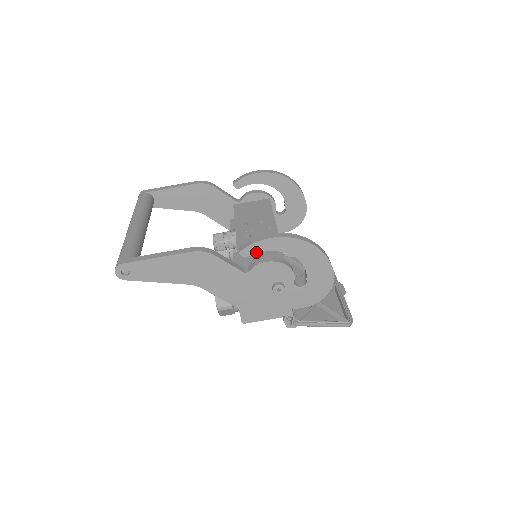
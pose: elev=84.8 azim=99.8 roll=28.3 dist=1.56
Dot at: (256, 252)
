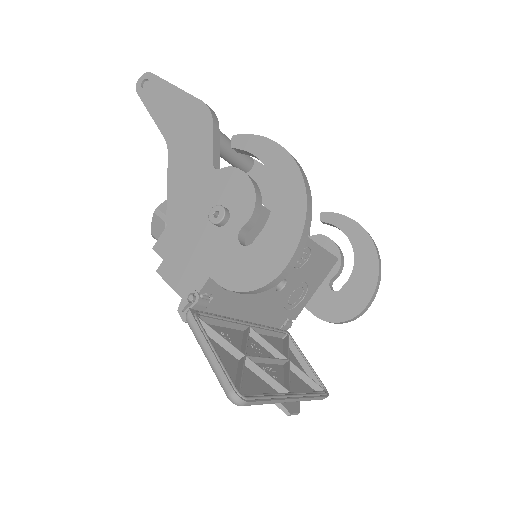
Dot at: (246, 149)
